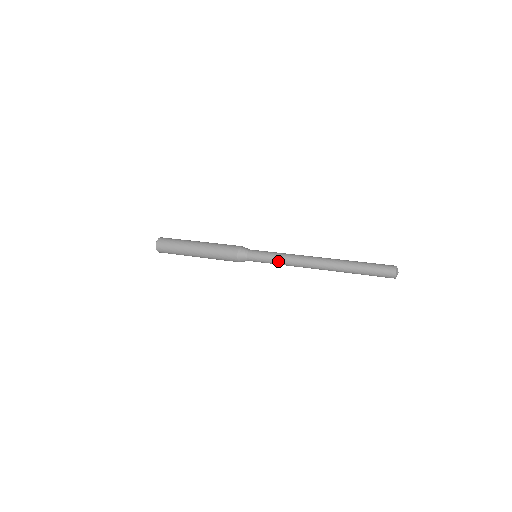
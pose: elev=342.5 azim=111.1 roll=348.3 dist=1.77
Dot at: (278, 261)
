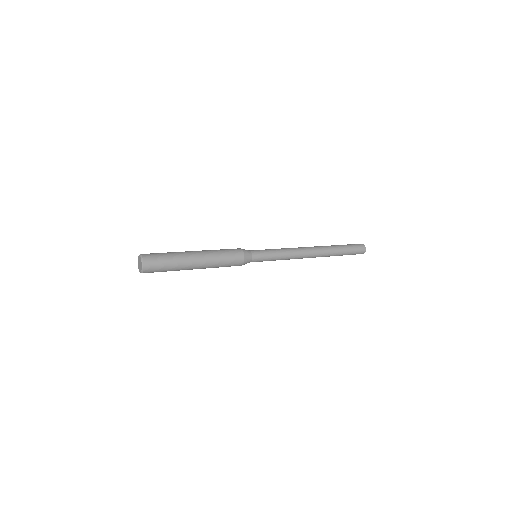
Dot at: (281, 253)
